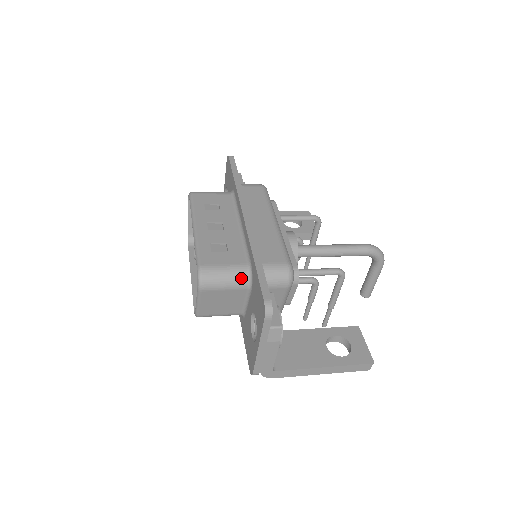
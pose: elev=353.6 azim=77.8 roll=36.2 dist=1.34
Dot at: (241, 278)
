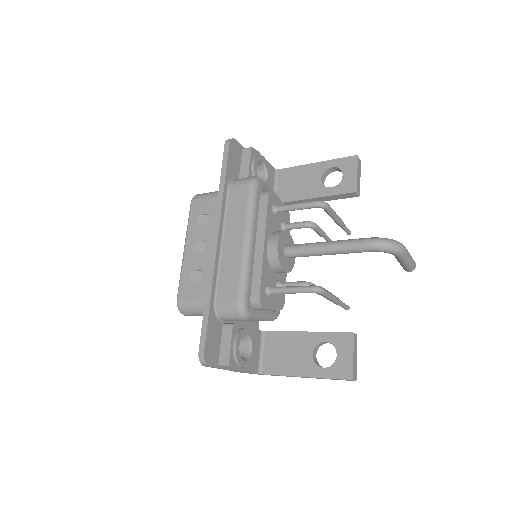
Dot at: occluded
